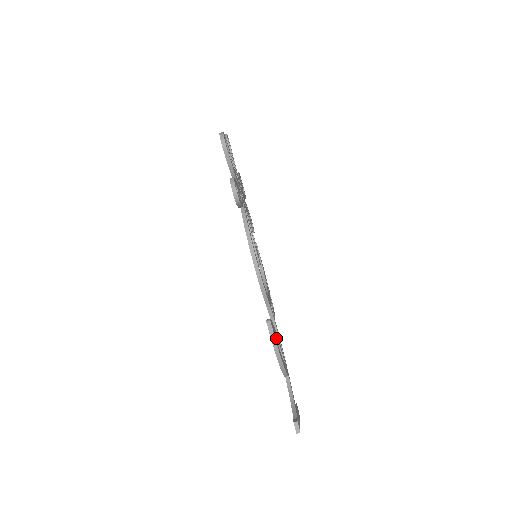
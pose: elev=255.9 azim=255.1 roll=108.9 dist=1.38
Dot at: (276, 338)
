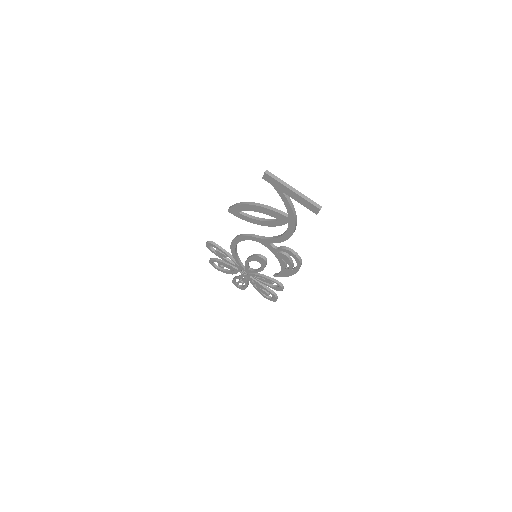
Dot at: (256, 218)
